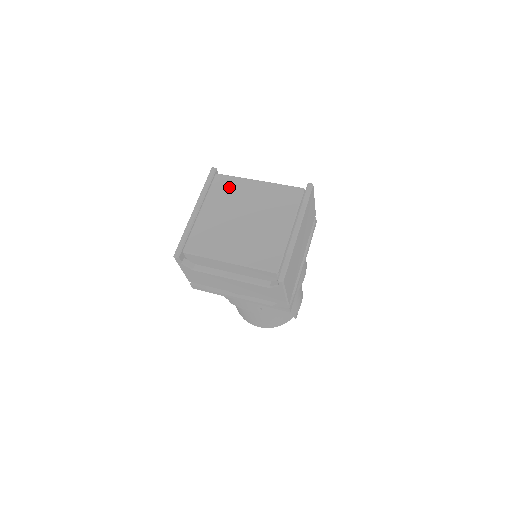
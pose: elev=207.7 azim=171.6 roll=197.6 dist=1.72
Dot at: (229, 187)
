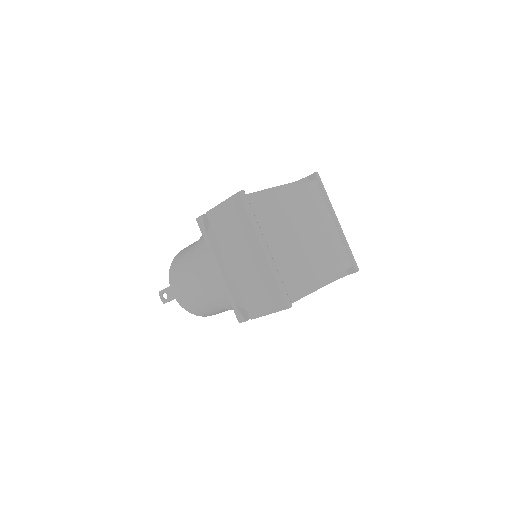
Dot at: (271, 207)
